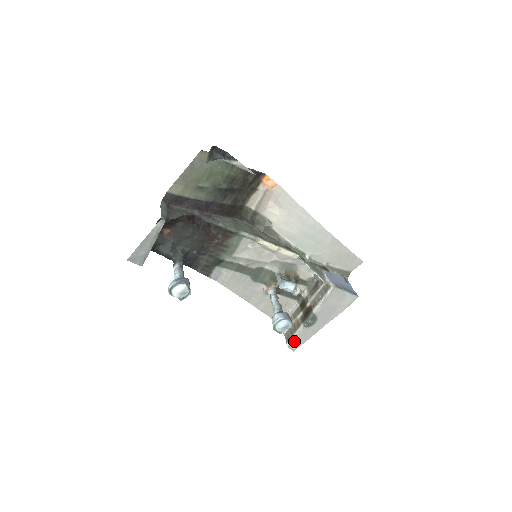
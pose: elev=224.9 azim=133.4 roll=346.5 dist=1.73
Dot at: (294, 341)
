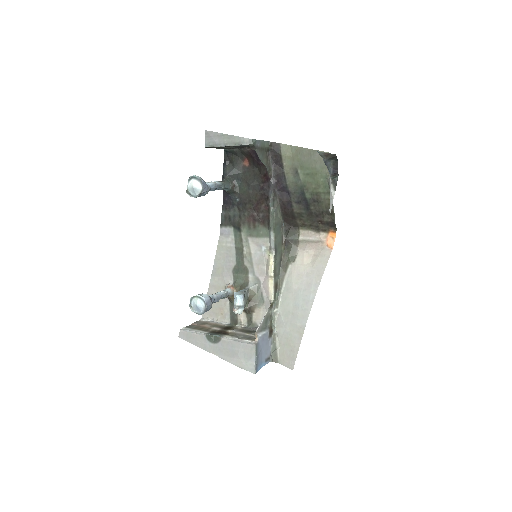
Dot at: (189, 332)
